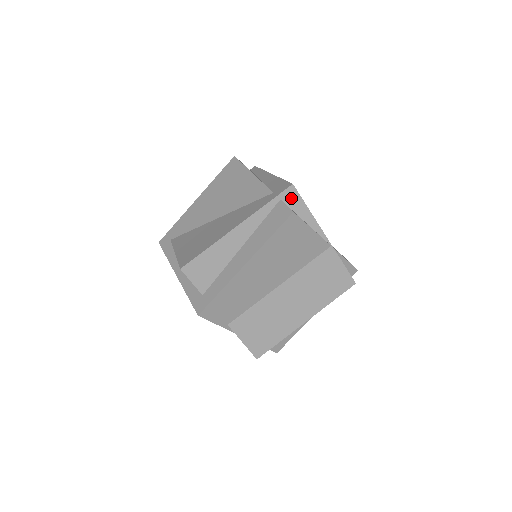
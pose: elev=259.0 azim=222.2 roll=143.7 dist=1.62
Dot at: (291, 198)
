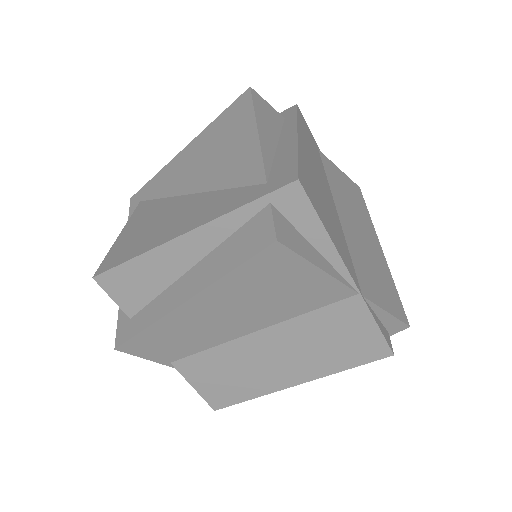
Dot at: (292, 203)
